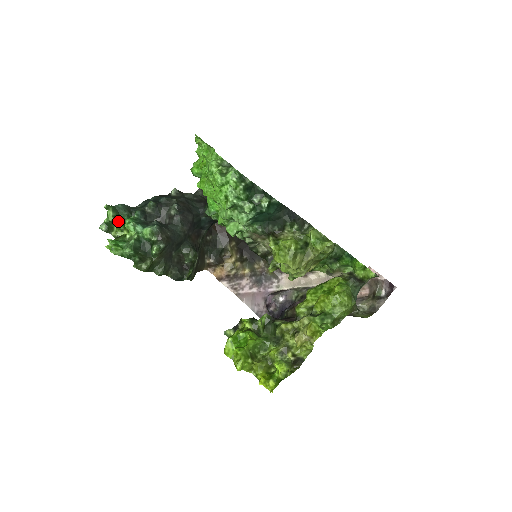
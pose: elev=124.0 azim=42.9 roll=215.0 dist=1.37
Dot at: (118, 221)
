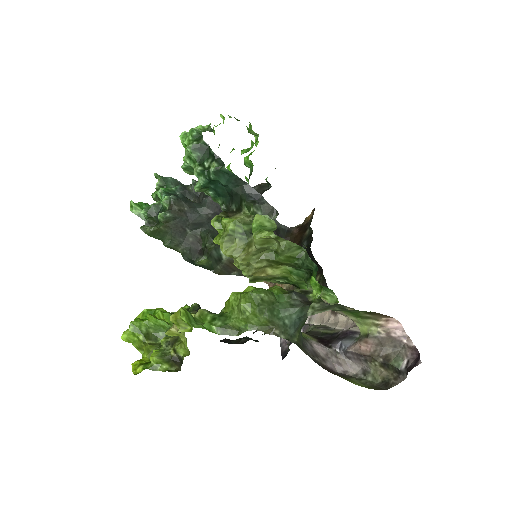
Dot at: occluded
